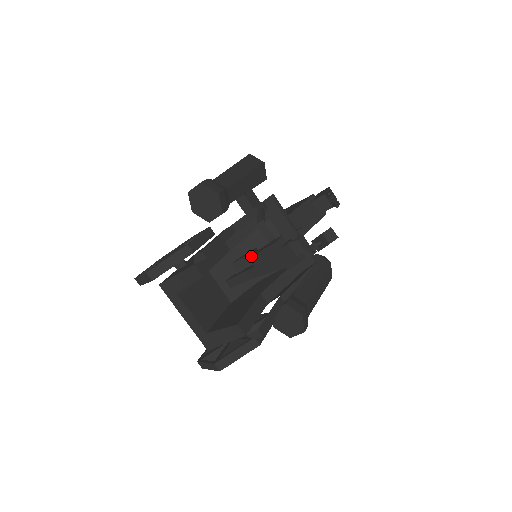
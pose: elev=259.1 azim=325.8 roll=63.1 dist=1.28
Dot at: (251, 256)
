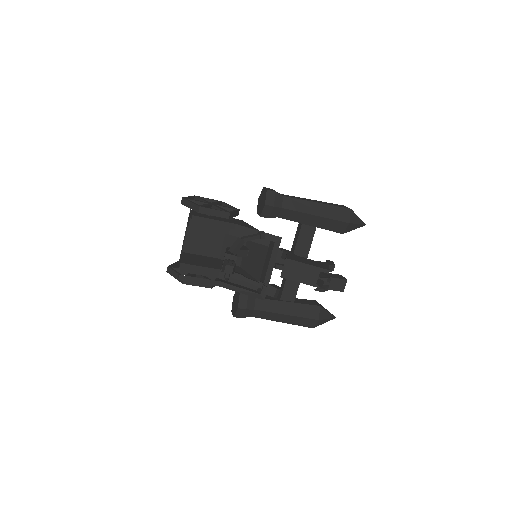
Dot at: (228, 248)
